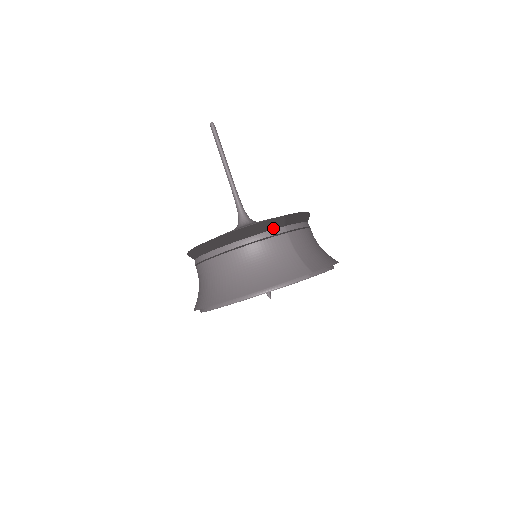
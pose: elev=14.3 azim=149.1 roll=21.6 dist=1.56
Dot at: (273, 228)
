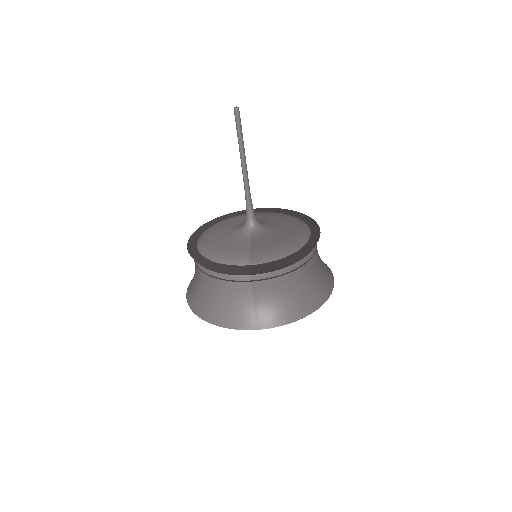
Dot at: (236, 274)
